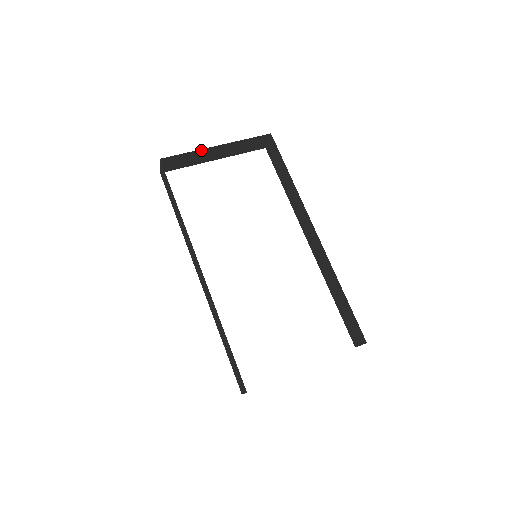
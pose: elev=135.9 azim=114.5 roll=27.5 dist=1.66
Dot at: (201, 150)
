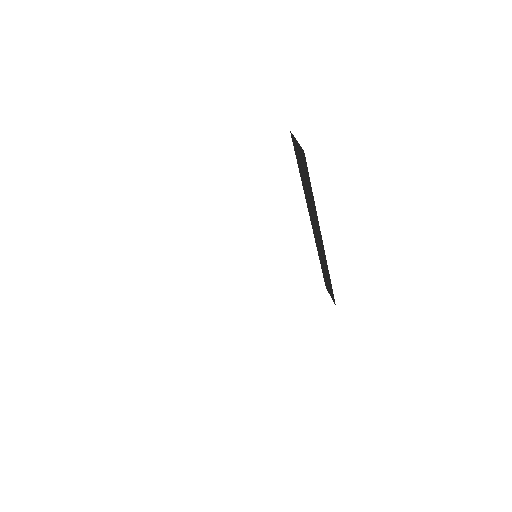
Dot at: occluded
